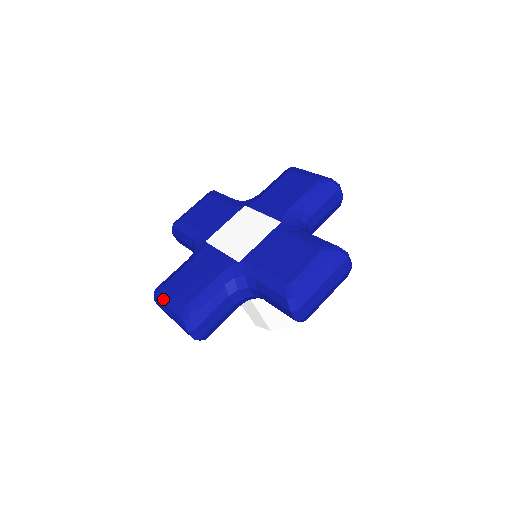
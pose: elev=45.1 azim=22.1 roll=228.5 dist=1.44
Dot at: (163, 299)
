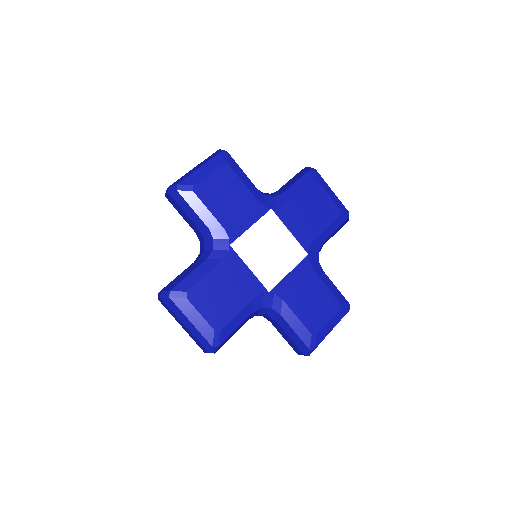
Dot at: (185, 311)
